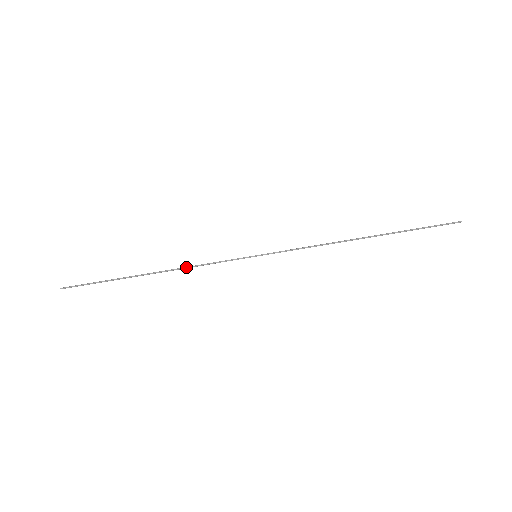
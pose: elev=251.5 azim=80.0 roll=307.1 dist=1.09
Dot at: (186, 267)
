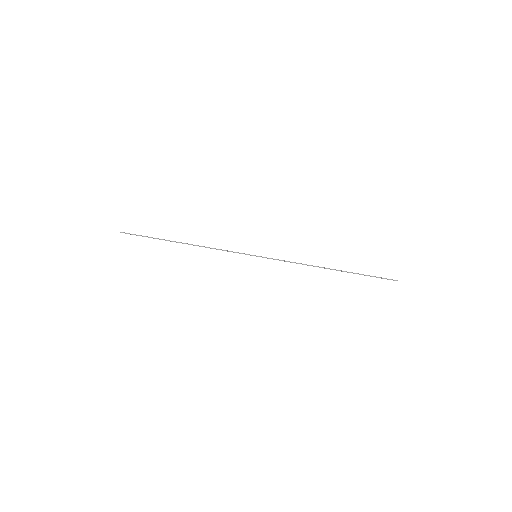
Dot at: (208, 247)
